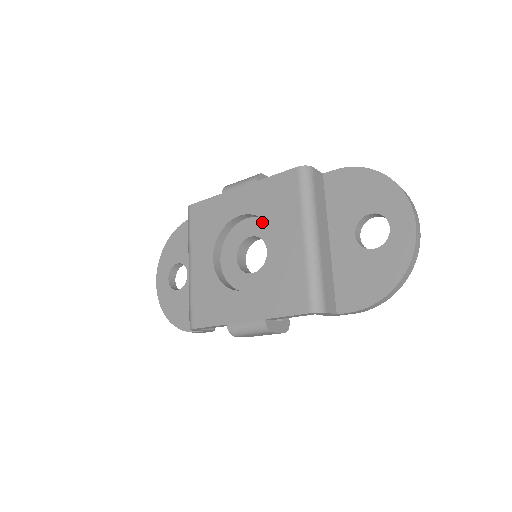
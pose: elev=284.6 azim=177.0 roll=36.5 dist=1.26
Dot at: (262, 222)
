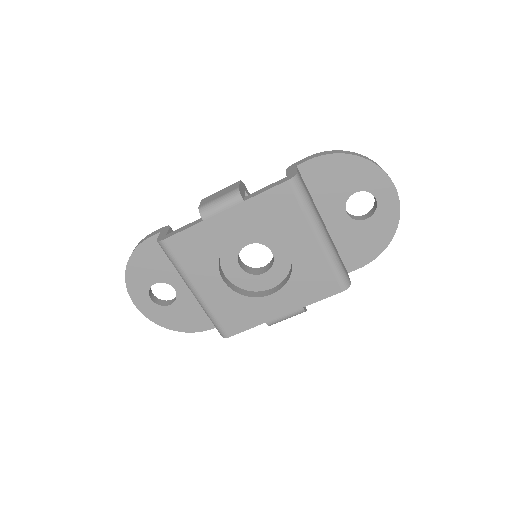
Dot at: occluded
